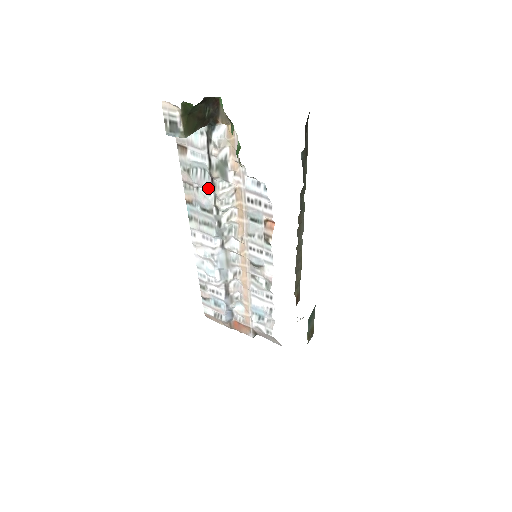
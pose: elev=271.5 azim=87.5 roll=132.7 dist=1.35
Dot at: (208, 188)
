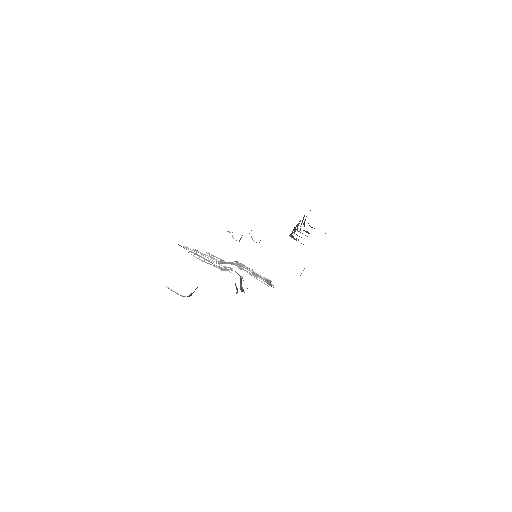
Dot at: occluded
